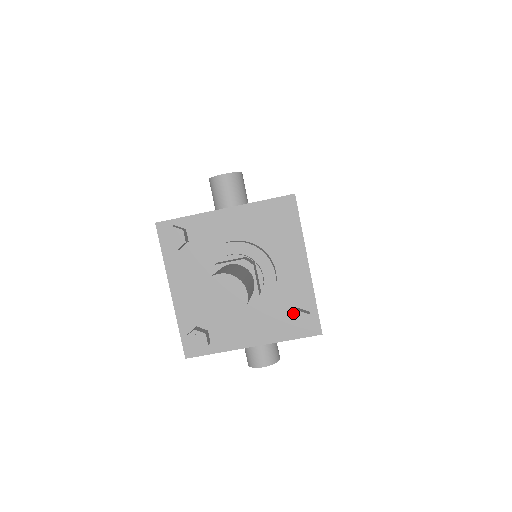
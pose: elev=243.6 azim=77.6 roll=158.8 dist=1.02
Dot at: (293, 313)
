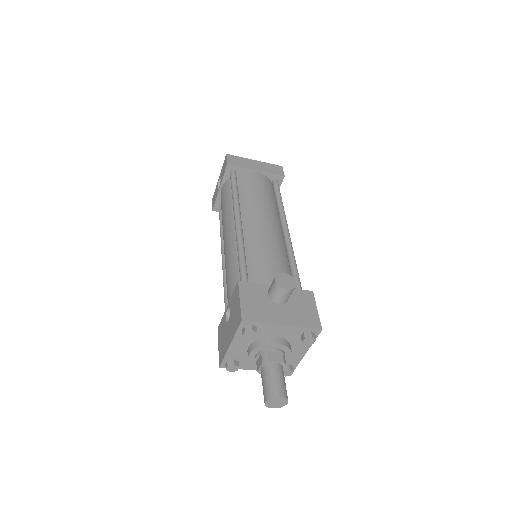
Dot at: (286, 368)
